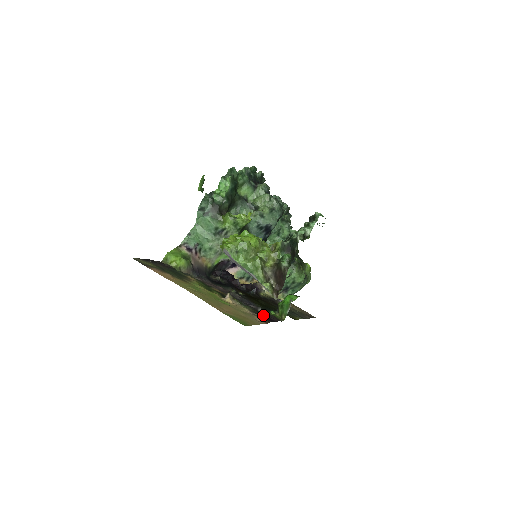
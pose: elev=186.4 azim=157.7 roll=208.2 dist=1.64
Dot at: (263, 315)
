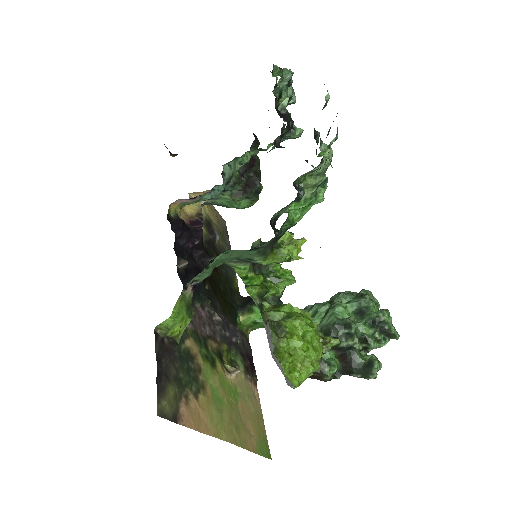
Dot at: (249, 364)
